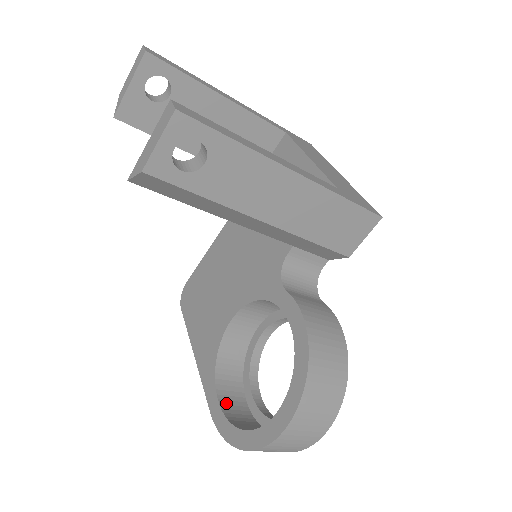
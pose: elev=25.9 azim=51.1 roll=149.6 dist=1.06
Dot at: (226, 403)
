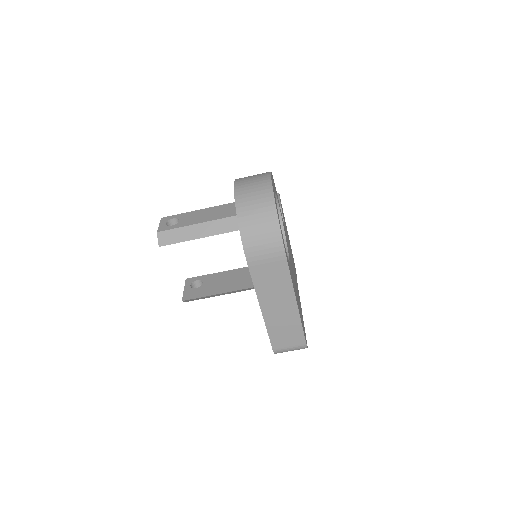
Dot at: occluded
